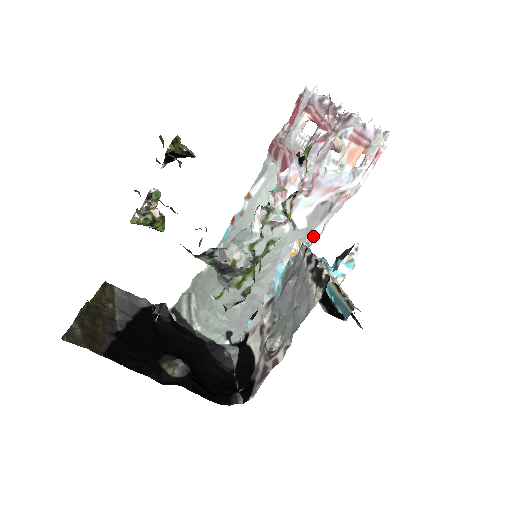
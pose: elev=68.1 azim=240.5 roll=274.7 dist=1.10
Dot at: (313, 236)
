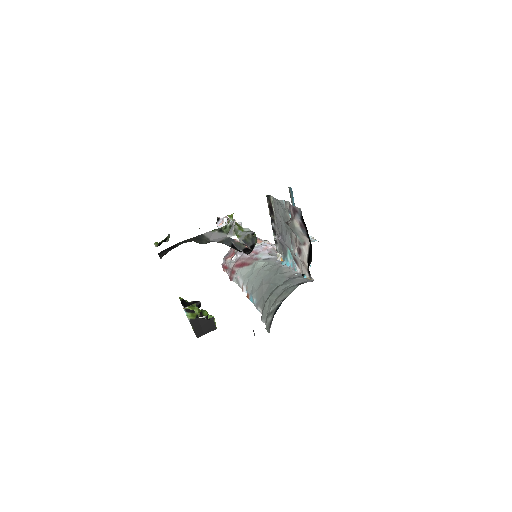
Dot at: occluded
